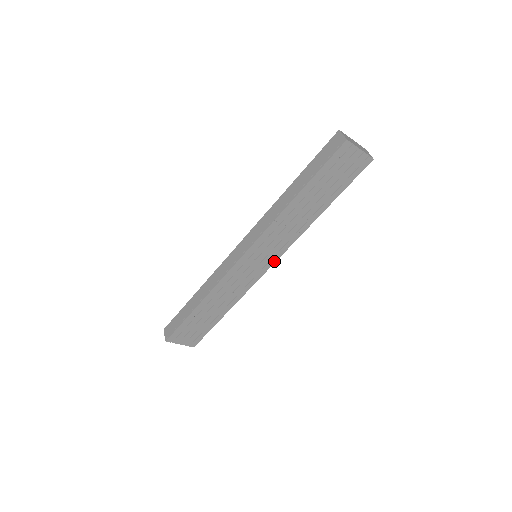
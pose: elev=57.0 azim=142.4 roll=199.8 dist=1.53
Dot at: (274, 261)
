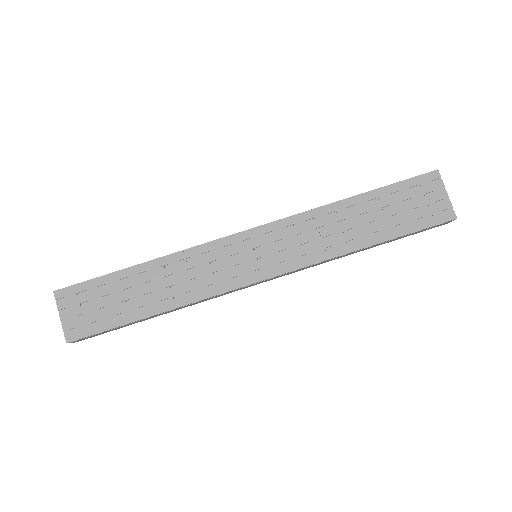
Dot at: (272, 275)
